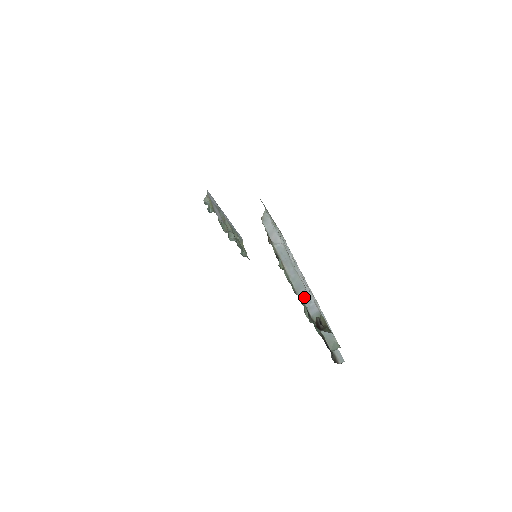
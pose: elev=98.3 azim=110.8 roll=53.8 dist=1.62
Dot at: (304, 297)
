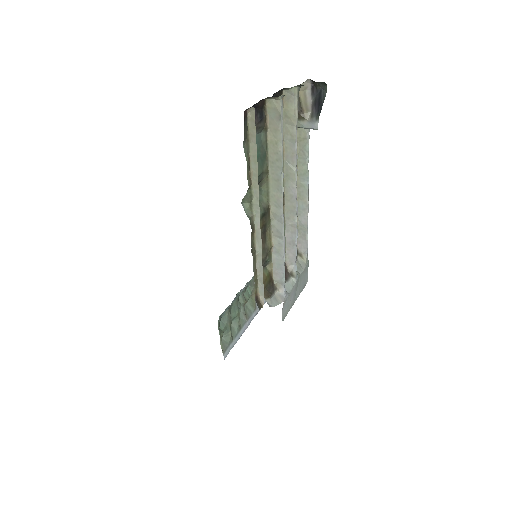
Dot at: (290, 157)
